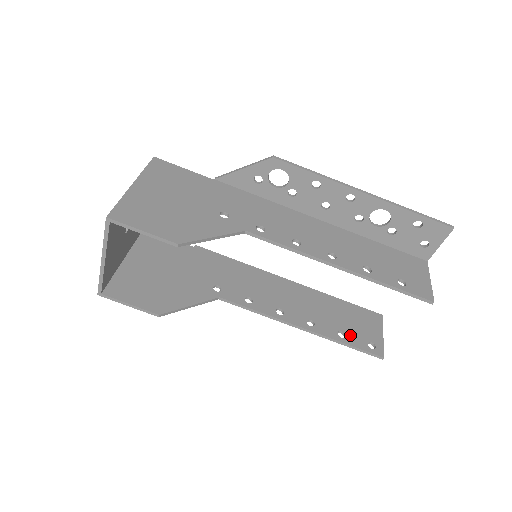
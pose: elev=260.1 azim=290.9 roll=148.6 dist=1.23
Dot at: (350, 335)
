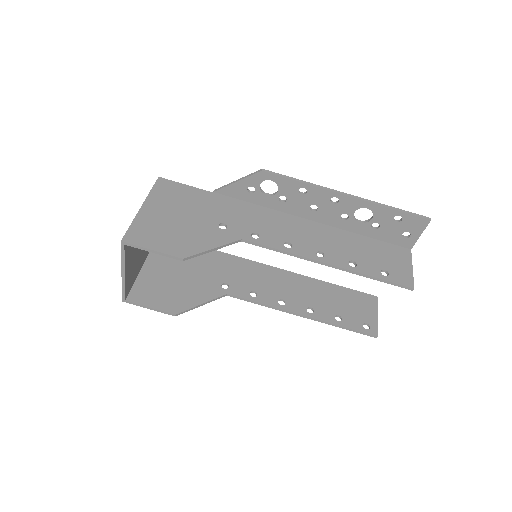
Dot at: (346, 318)
